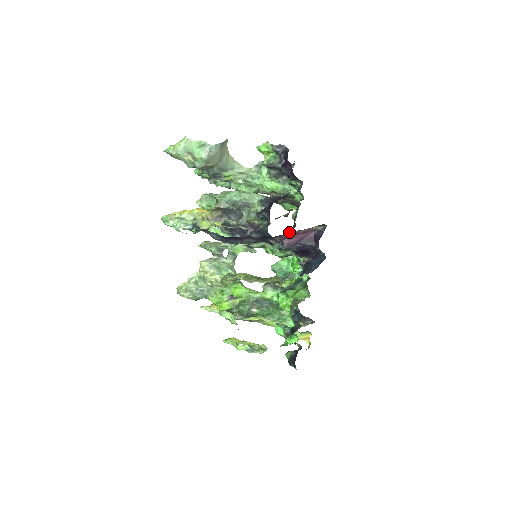
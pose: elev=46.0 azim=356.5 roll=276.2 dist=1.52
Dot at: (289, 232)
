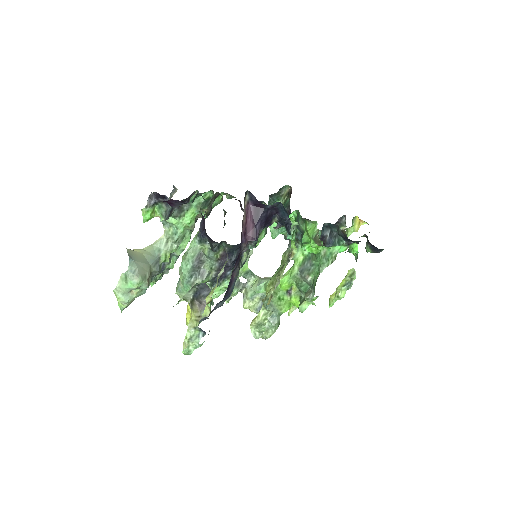
Dot at: occluded
